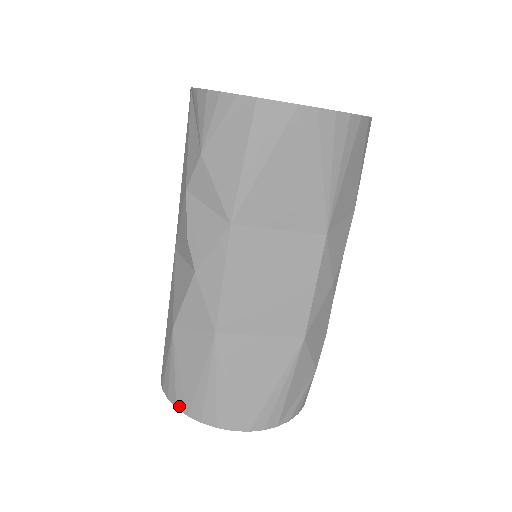
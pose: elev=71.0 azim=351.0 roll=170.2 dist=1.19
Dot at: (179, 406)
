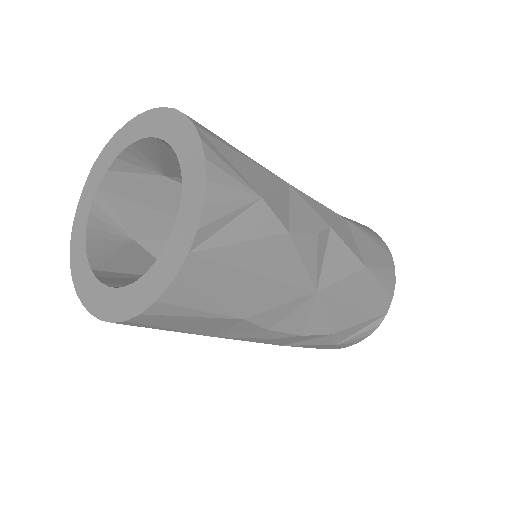
Dot at: occluded
